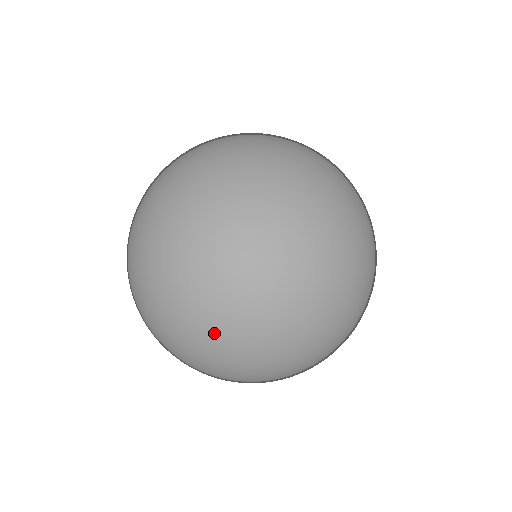
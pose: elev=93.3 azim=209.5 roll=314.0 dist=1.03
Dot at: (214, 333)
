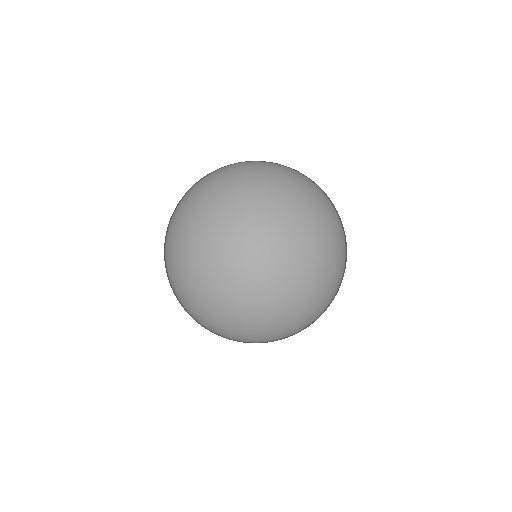
Dot at: (290, 177)
